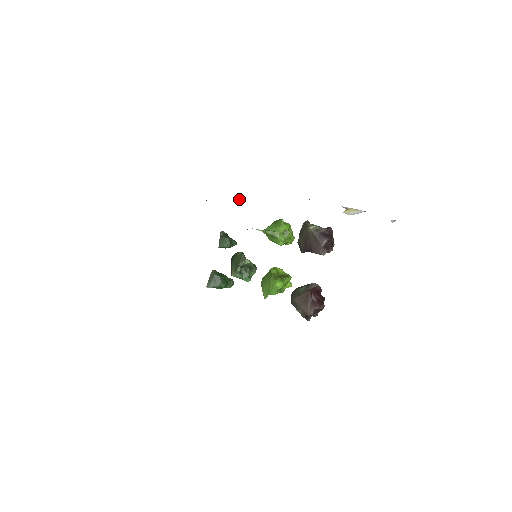
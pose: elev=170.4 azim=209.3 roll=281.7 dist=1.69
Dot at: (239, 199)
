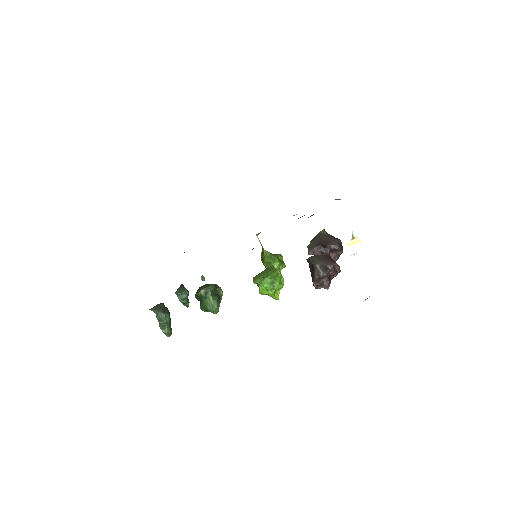
Dot at: occluded
